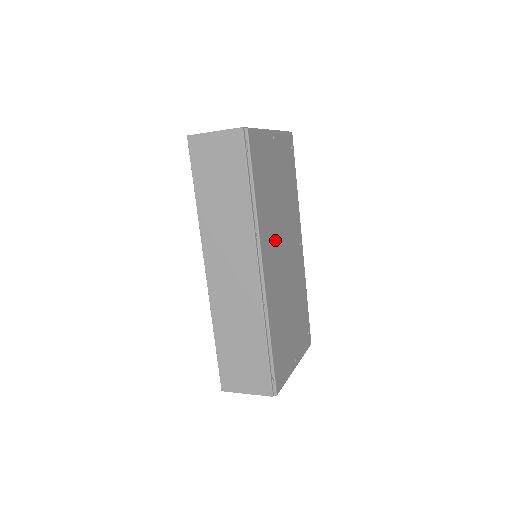
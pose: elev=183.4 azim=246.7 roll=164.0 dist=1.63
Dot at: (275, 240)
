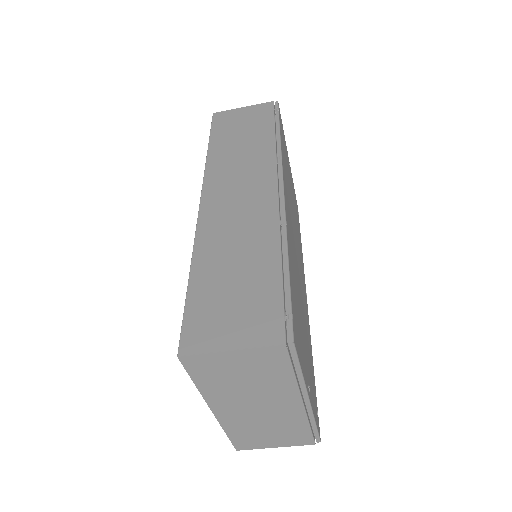
Dot at: occluded
